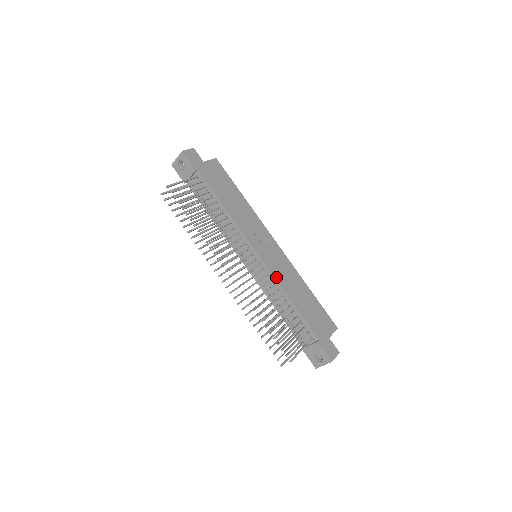
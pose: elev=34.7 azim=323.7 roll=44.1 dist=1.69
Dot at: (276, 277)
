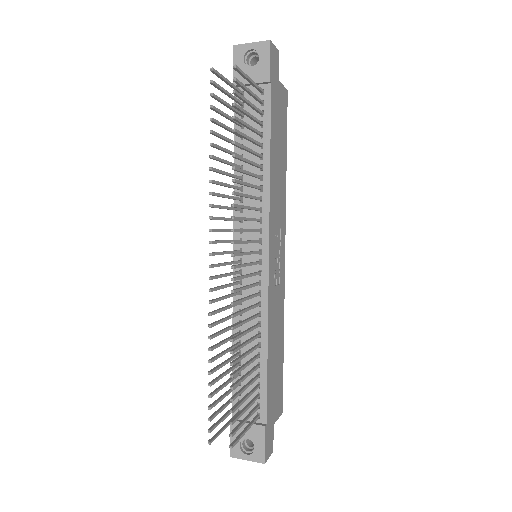
Dot at: (269, 304)
